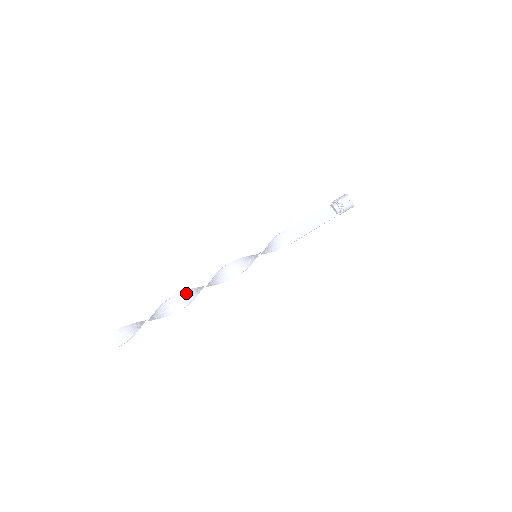
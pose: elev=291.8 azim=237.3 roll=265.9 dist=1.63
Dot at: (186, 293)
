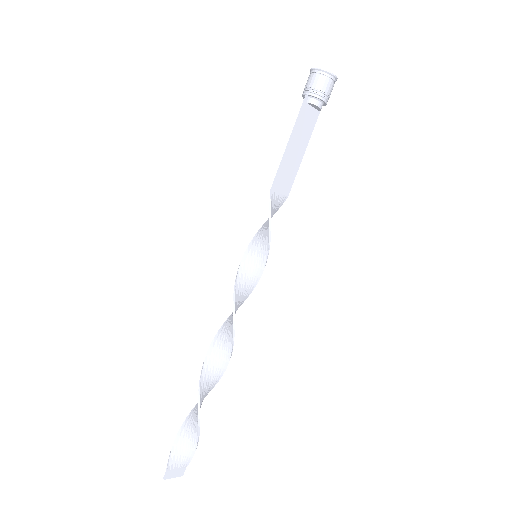
Dot at: (208, 369)
